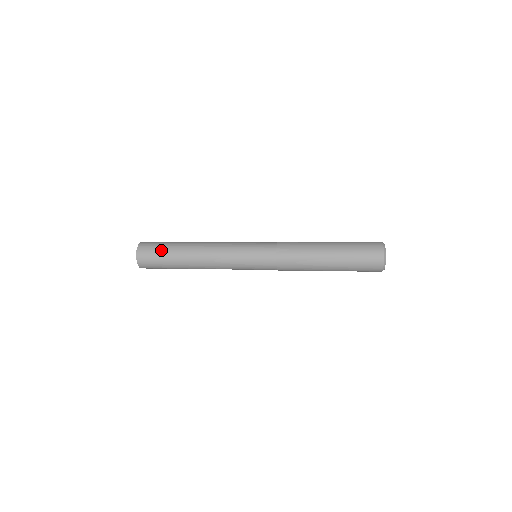
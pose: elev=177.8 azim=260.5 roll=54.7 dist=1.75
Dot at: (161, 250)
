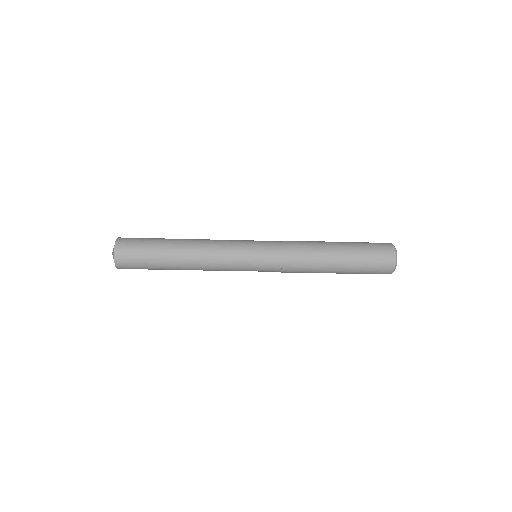
Dot at: (146, 243)
